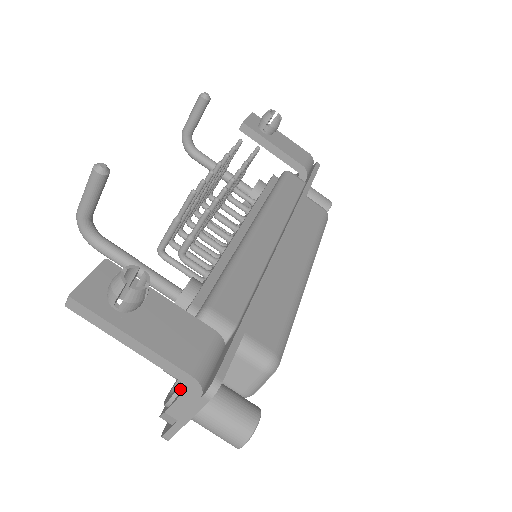
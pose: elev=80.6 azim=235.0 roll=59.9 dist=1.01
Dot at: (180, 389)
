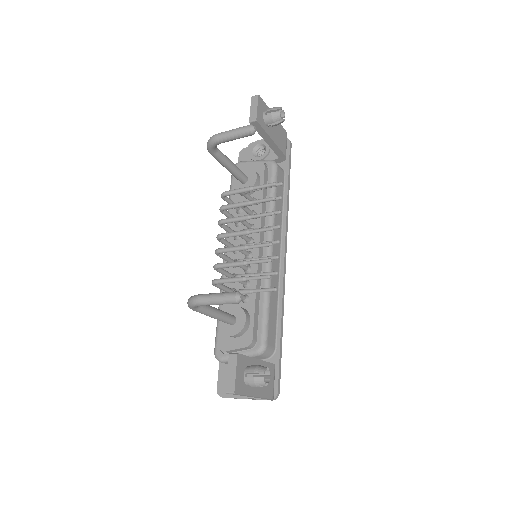
Dot at: occluded
